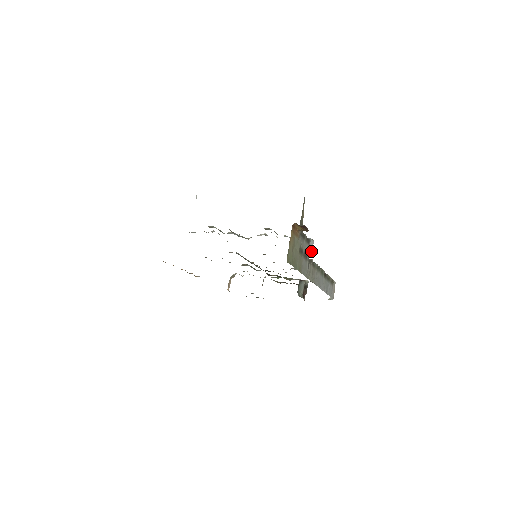
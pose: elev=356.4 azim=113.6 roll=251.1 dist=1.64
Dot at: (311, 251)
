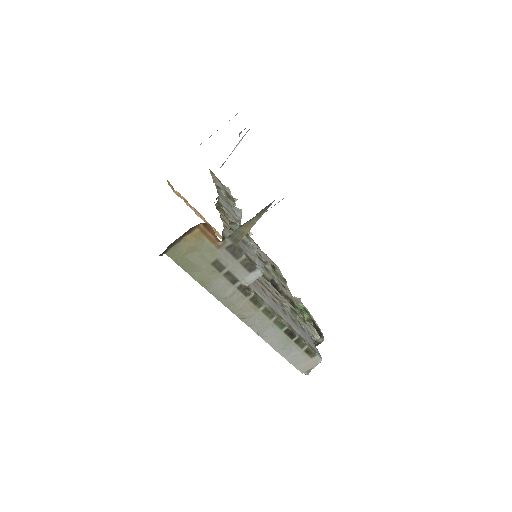
Dot at: (249, 282)
